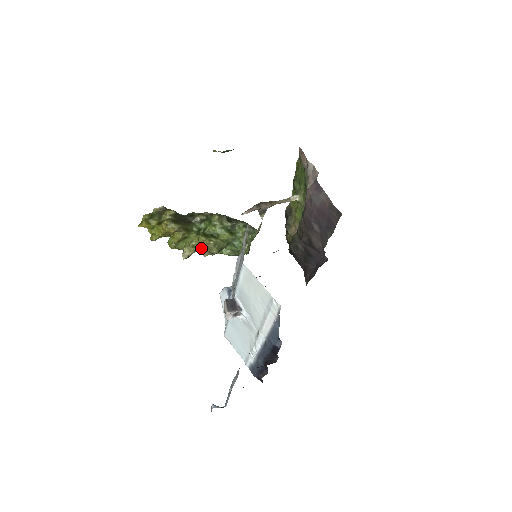
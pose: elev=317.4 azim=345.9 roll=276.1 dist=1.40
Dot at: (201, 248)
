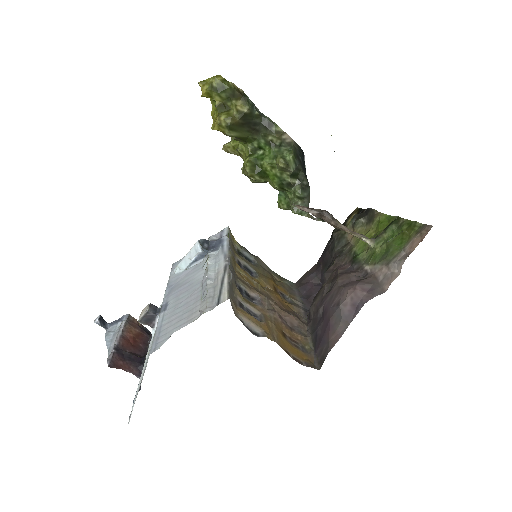
Dot at: occluded
